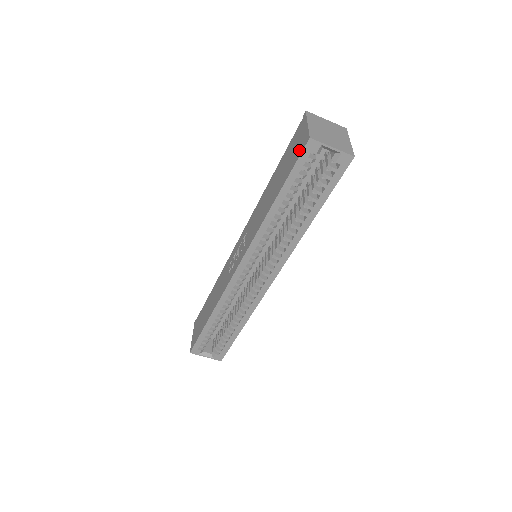
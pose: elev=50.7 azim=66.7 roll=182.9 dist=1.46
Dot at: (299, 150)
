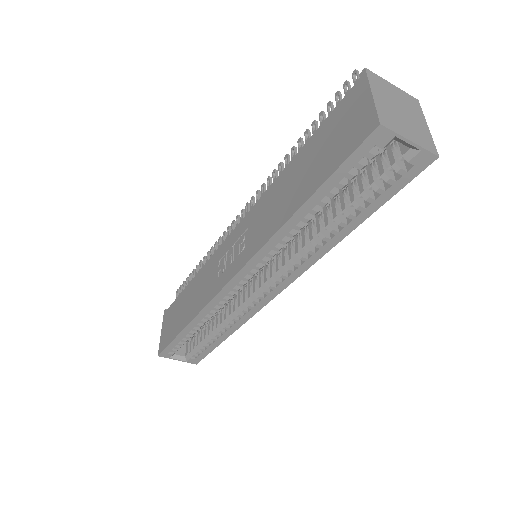
Dot at: (355, 137)
